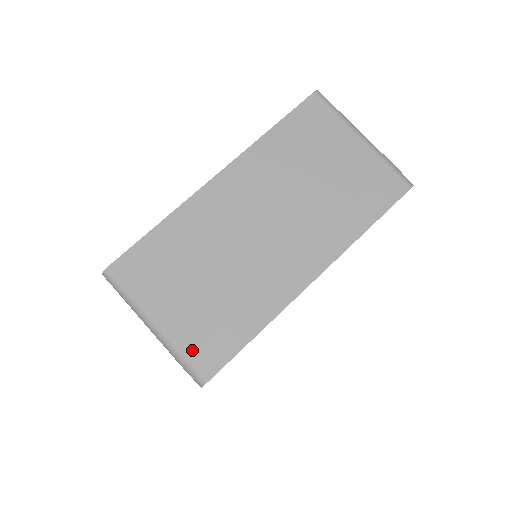
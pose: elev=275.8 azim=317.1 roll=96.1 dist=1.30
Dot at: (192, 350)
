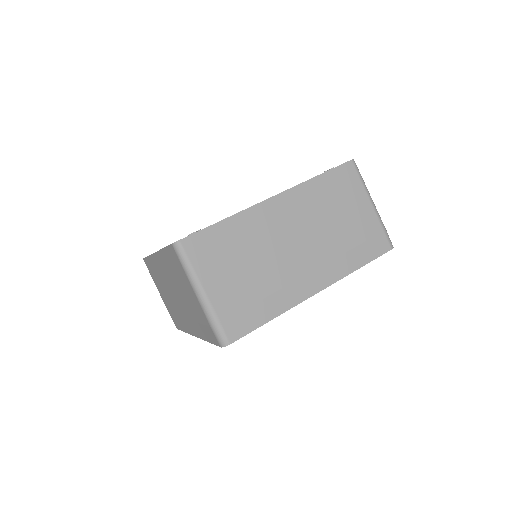
Dot at: (225, 319)
